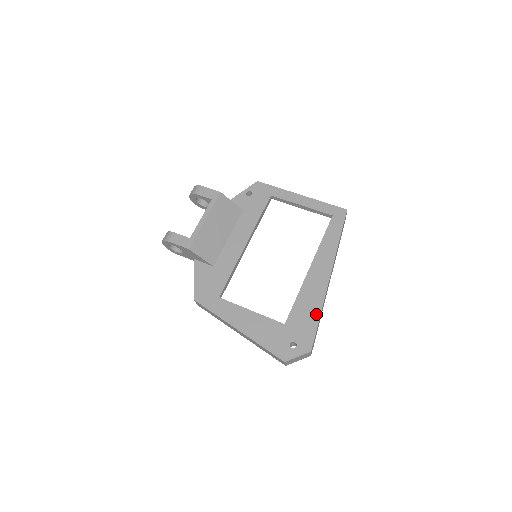
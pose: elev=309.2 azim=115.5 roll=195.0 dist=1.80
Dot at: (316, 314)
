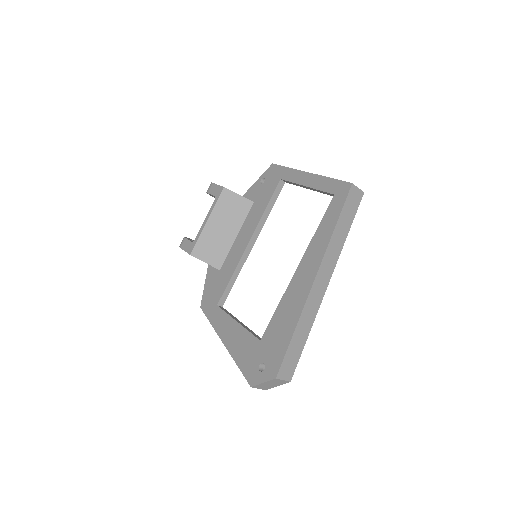
Dot at: (290, 330)
